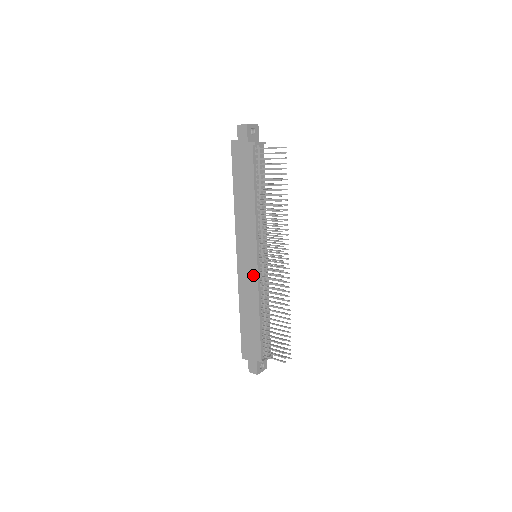
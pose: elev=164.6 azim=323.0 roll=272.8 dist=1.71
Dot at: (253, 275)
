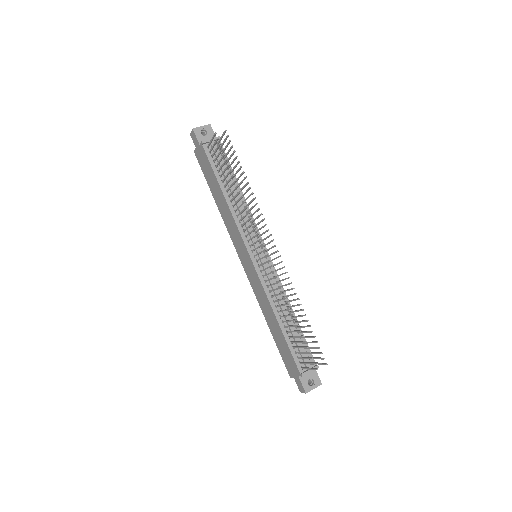
Dot at: (256, 277)
